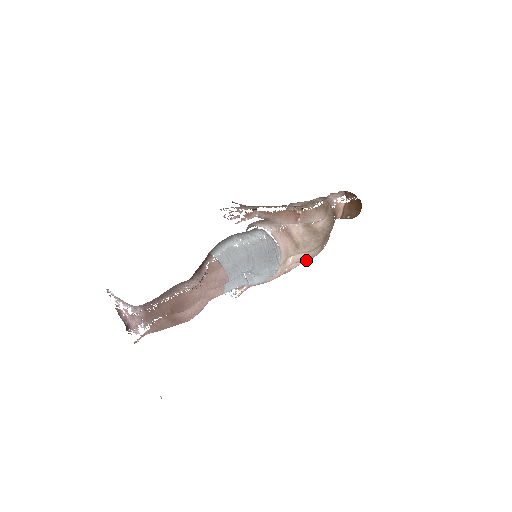
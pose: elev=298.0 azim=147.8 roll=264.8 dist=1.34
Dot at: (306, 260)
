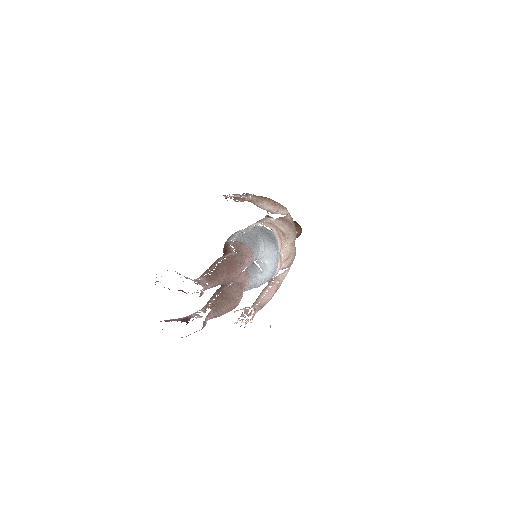
Dot at: (291, 259)
